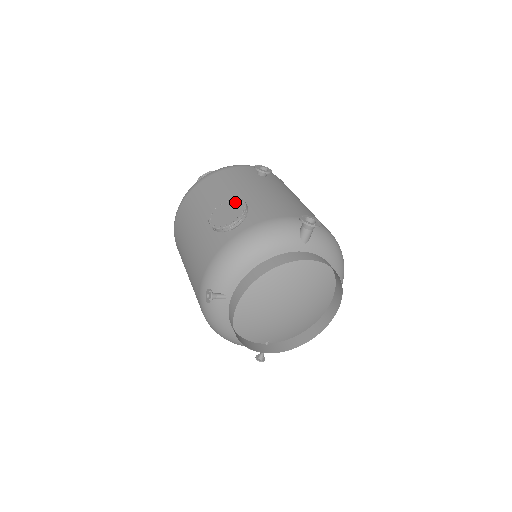
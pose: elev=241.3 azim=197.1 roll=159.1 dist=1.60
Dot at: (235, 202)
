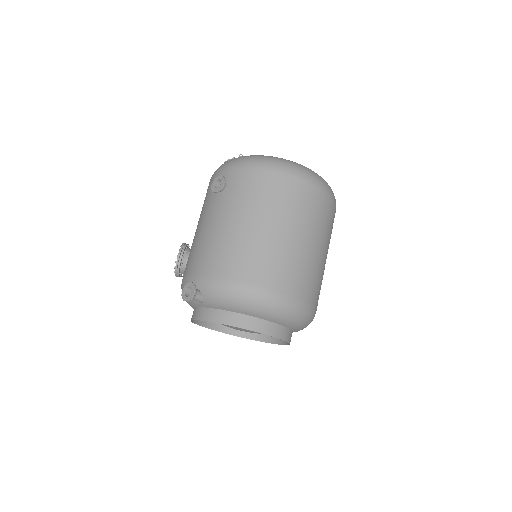
Dot at: occluded
